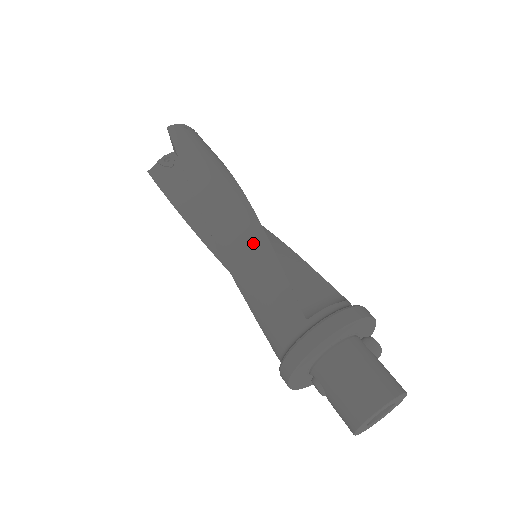
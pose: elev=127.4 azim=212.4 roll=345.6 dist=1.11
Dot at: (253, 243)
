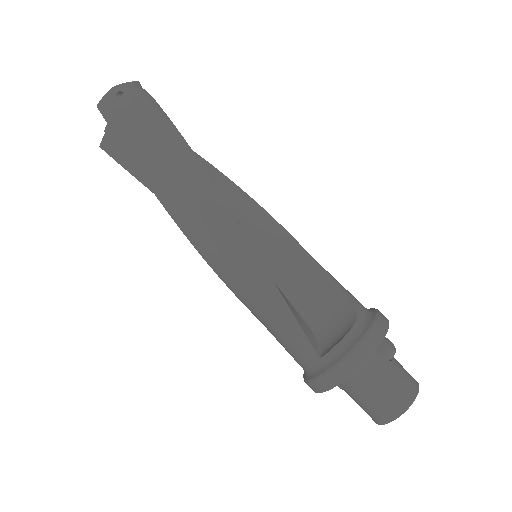
Dot at: (250, 276)
